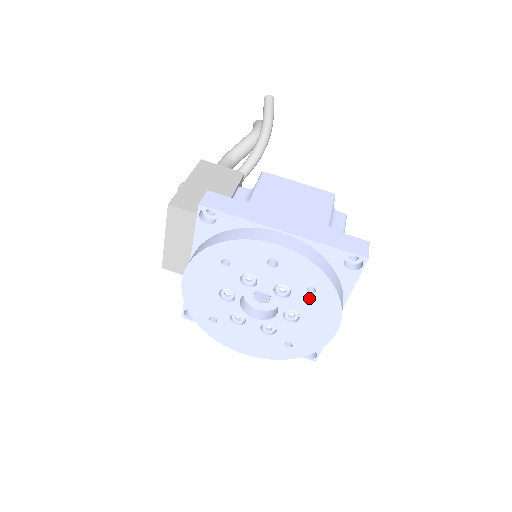
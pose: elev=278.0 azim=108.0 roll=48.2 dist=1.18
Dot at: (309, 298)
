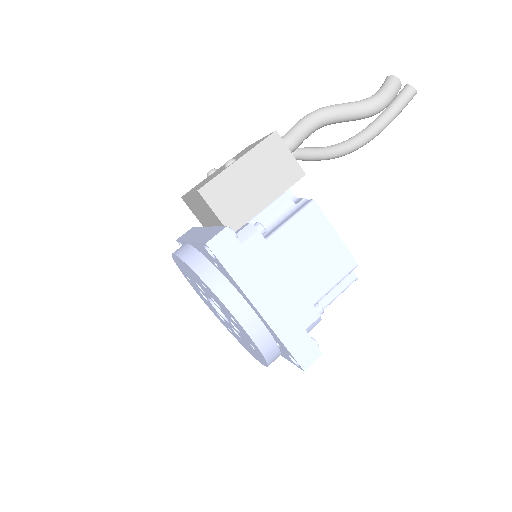
Dot at: (250, 345)
